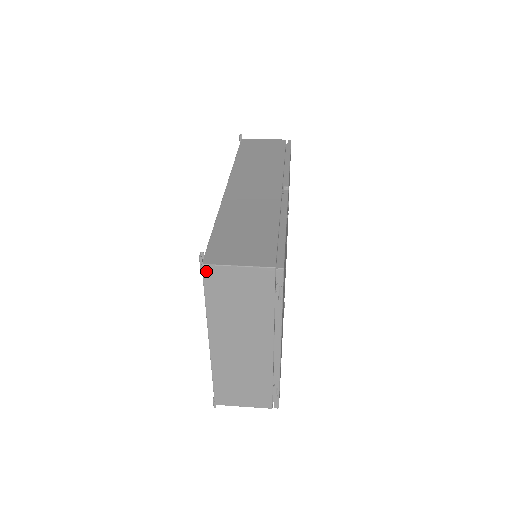
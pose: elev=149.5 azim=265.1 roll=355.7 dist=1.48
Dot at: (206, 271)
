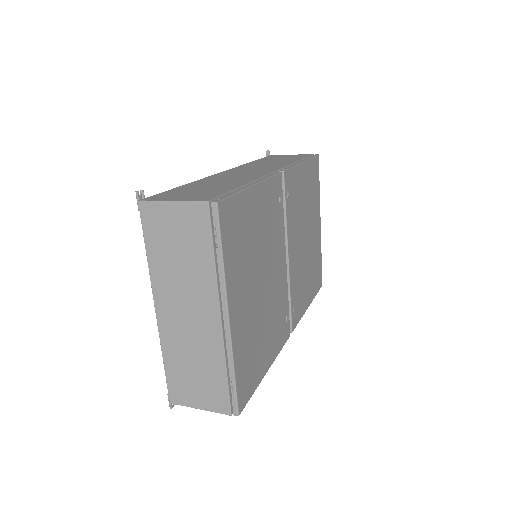
Dot at: (143, 209)
